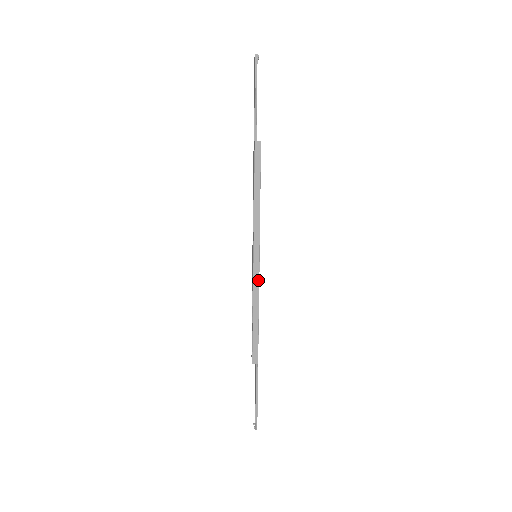
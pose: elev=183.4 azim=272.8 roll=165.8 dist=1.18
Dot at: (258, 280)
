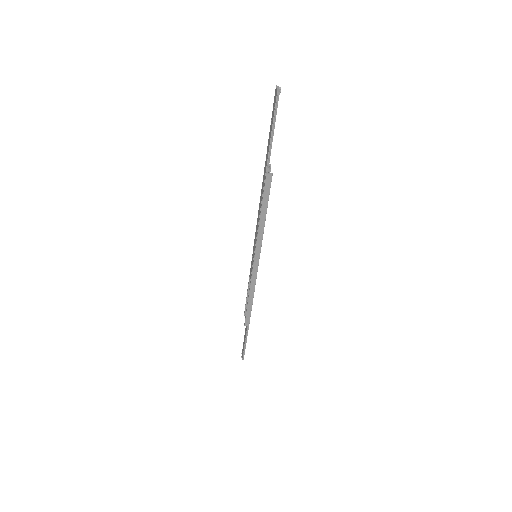
Dot at: (256, 276)
